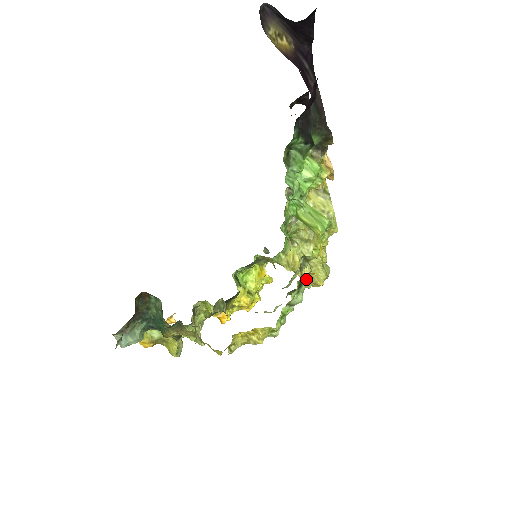
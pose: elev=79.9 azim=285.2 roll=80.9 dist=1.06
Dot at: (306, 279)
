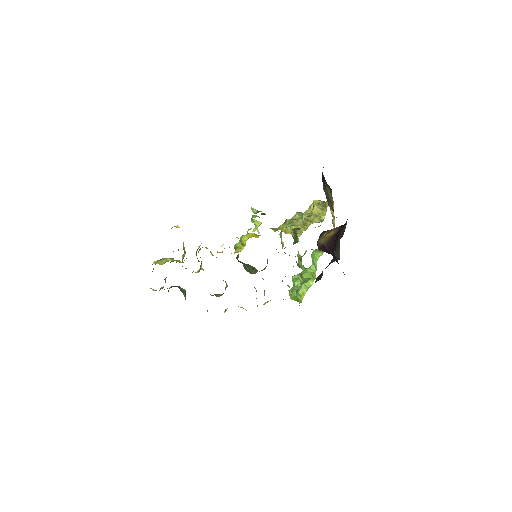
Dot at: occluded
